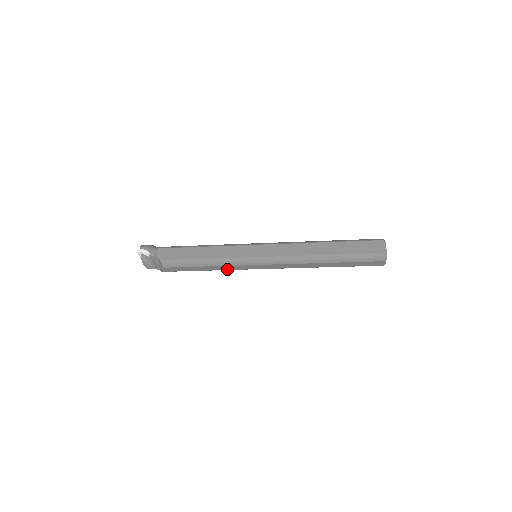
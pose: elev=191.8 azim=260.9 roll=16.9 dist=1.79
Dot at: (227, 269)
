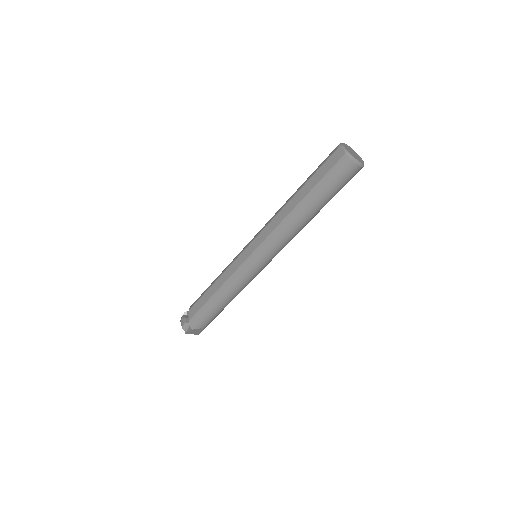
Dot at: (229, 277)
